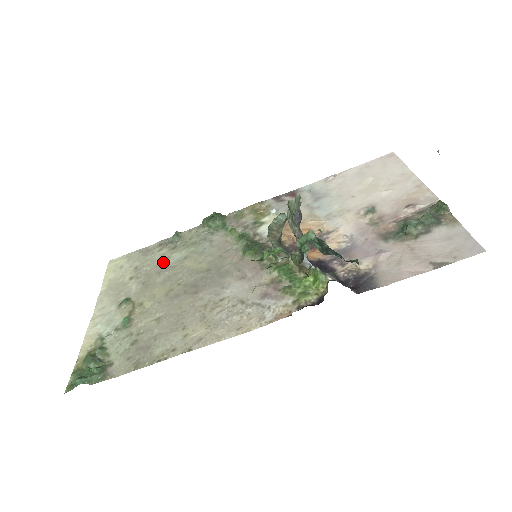
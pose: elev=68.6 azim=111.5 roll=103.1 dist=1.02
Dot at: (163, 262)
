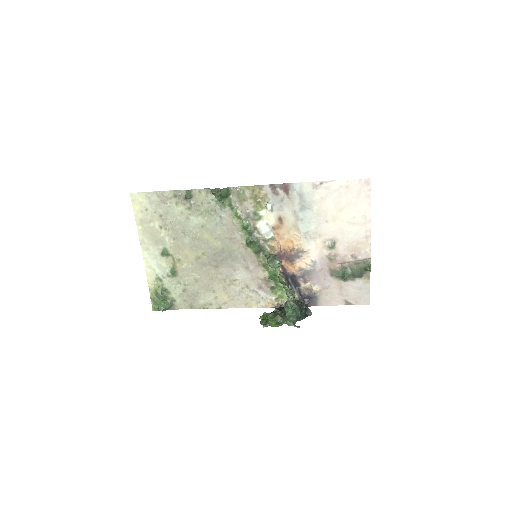
Dot at: (184, 222)
